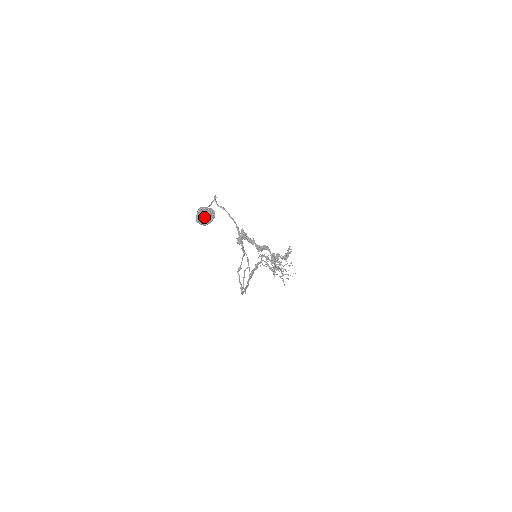
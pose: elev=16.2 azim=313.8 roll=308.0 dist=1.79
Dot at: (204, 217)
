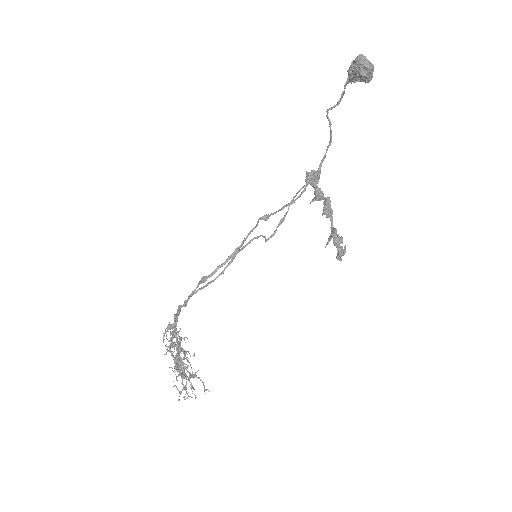
Dot at: (370, 62)
